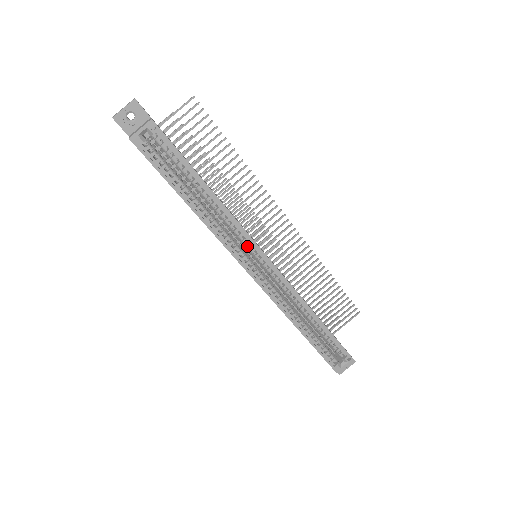
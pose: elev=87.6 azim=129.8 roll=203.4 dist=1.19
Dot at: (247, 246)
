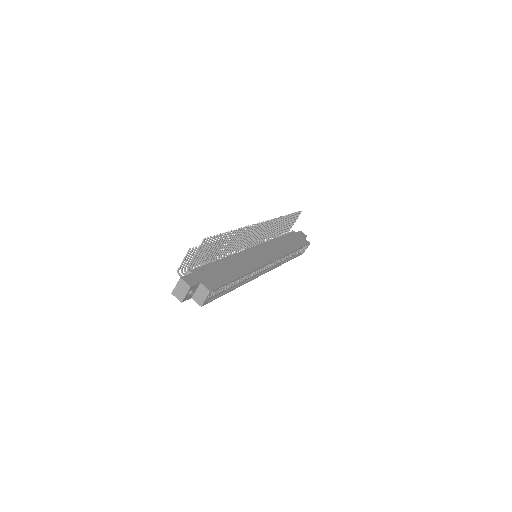
Dot at: occluded
